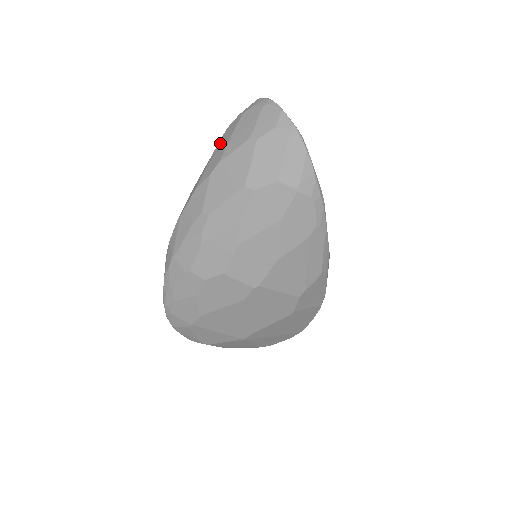
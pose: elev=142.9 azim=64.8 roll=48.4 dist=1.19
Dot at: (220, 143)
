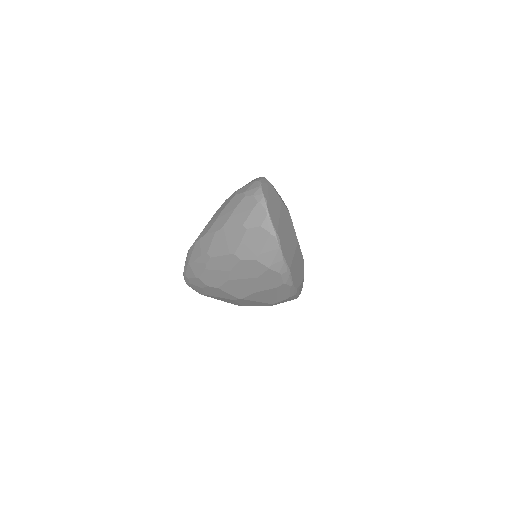
Dot at: (227, 207)
